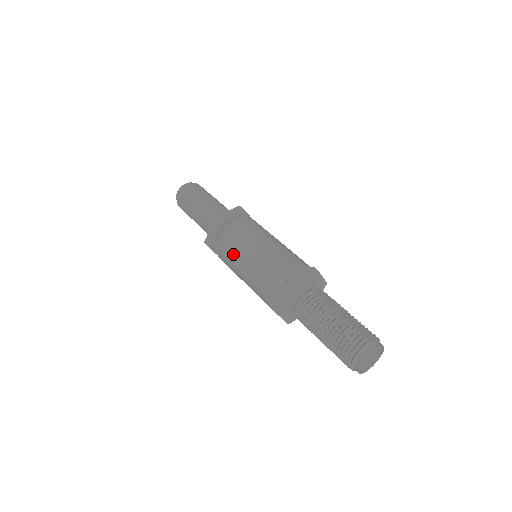
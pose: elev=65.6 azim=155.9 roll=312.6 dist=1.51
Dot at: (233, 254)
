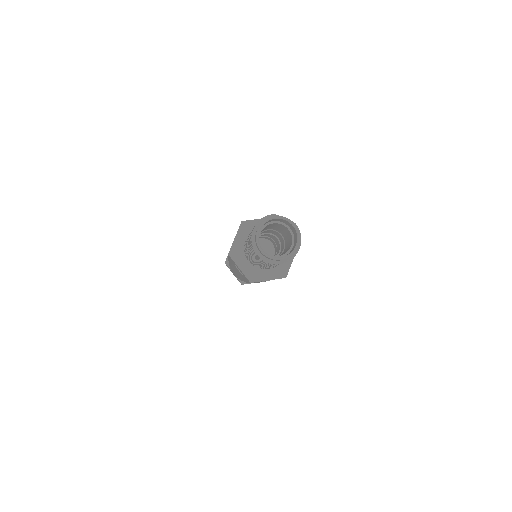
Dot at: occluded
